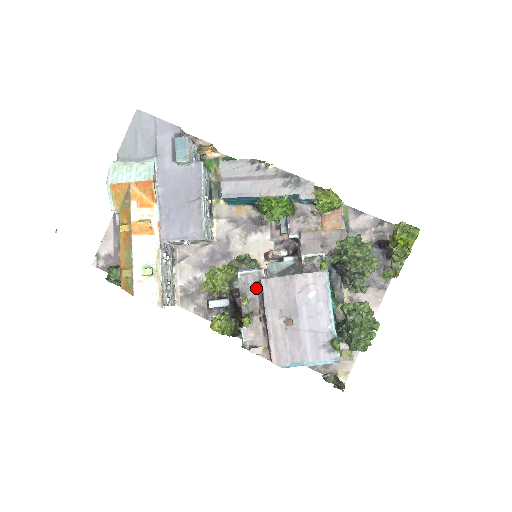
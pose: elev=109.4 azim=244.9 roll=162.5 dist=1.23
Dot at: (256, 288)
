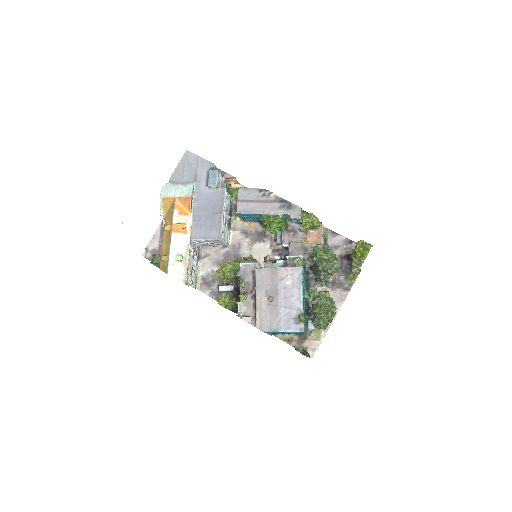
Dot at: (252, 275)
